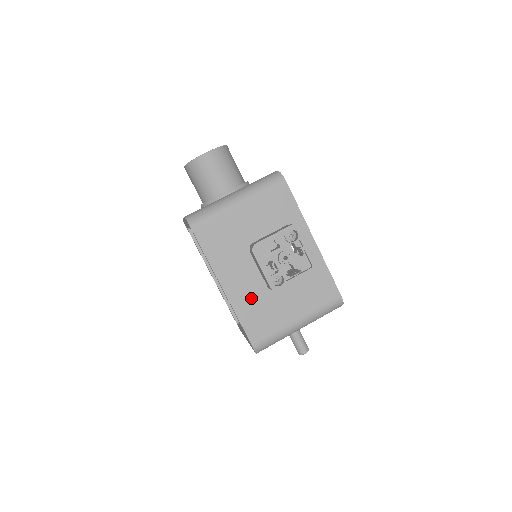
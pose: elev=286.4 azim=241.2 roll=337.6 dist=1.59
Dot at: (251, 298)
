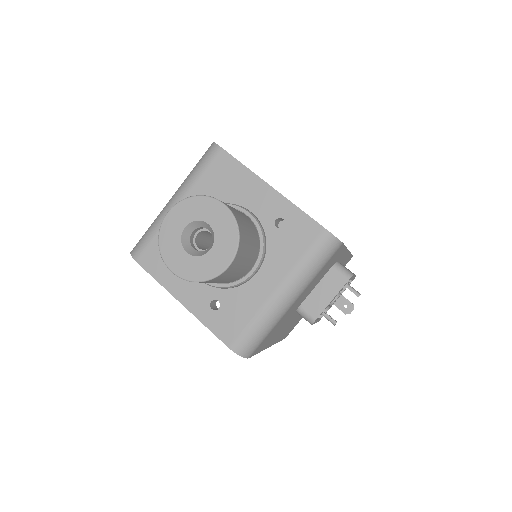
Dot at: (290, 326)
